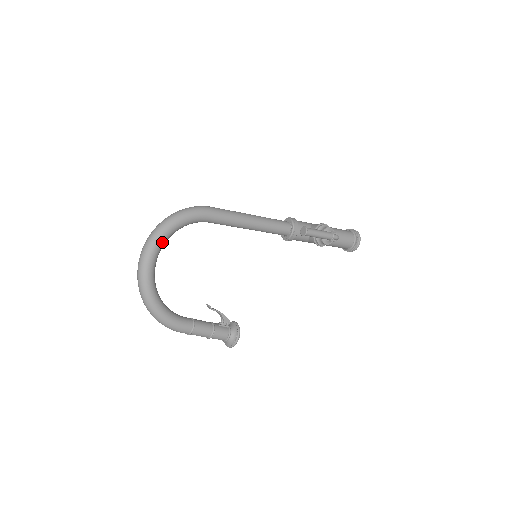
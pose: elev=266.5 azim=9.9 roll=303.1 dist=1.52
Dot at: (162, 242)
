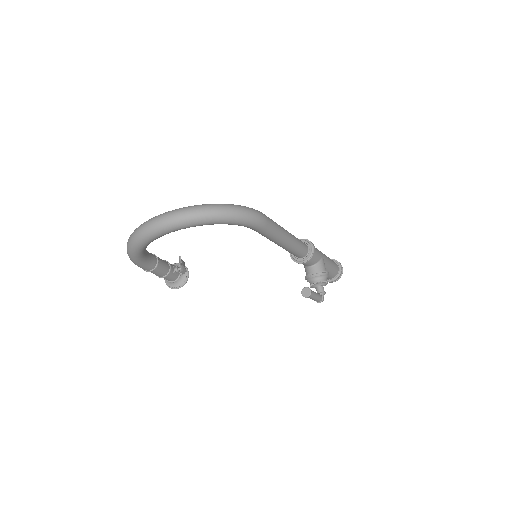
Dot at: (195, 226)
